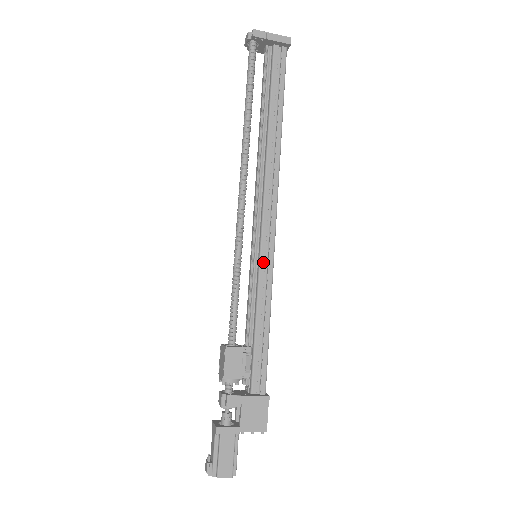
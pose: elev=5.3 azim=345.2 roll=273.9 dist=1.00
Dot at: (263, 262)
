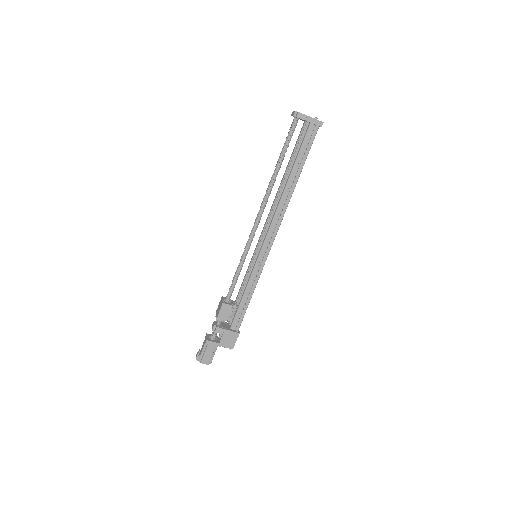
Dot at: (258, 262)
